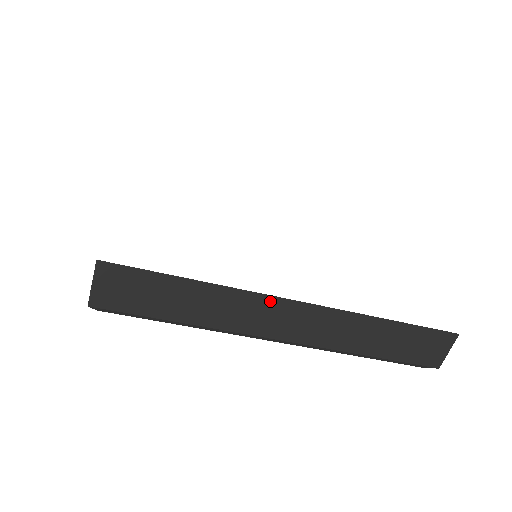
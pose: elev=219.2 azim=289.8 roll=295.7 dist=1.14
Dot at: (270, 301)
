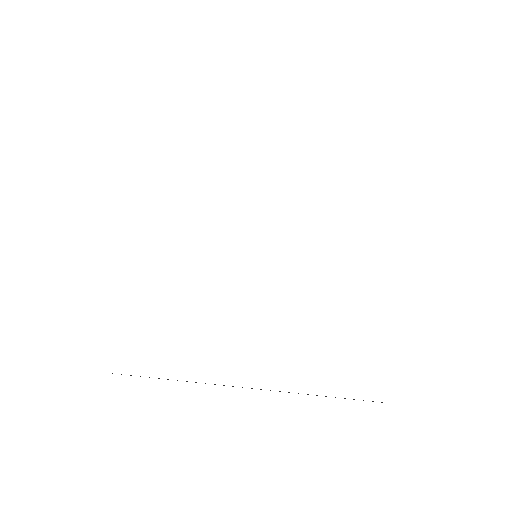
Dot at: occluded
